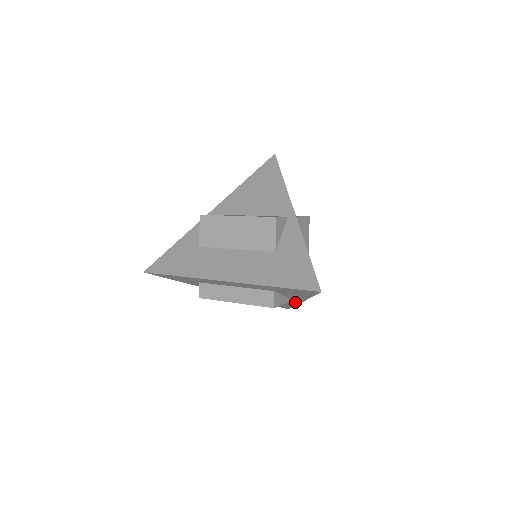
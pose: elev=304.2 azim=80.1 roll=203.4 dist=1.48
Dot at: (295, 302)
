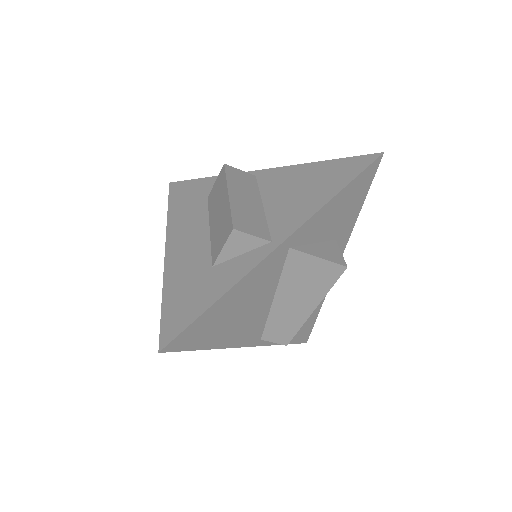
Dot at: occluded
